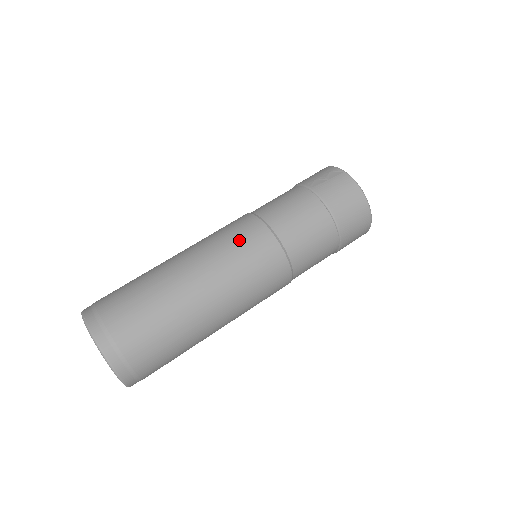
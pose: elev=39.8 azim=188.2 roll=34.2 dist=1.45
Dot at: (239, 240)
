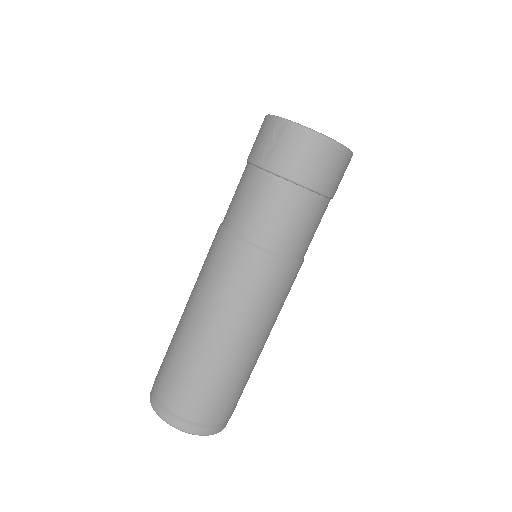
Dot at: (229, 274)
